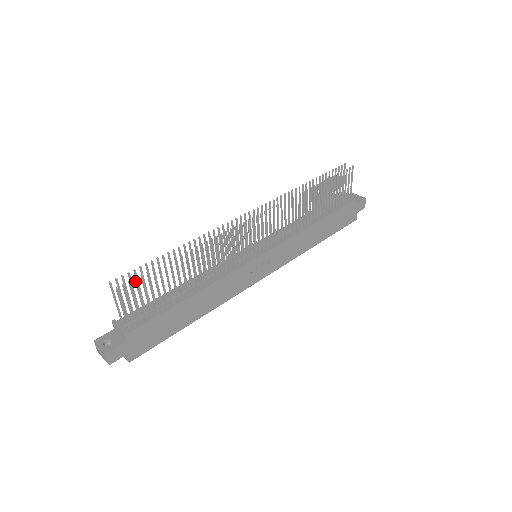
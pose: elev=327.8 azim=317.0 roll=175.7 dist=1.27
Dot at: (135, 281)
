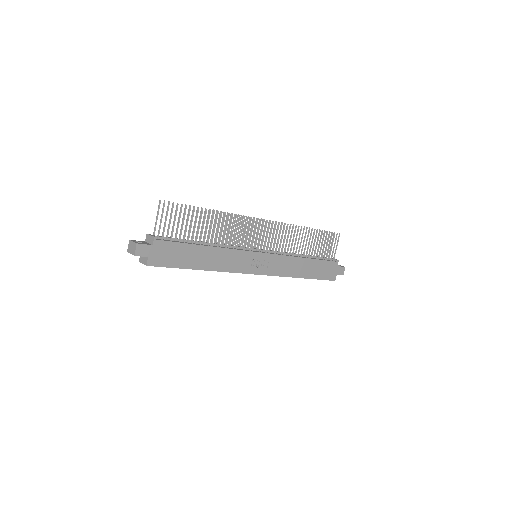
Dot at: (177, 206)
